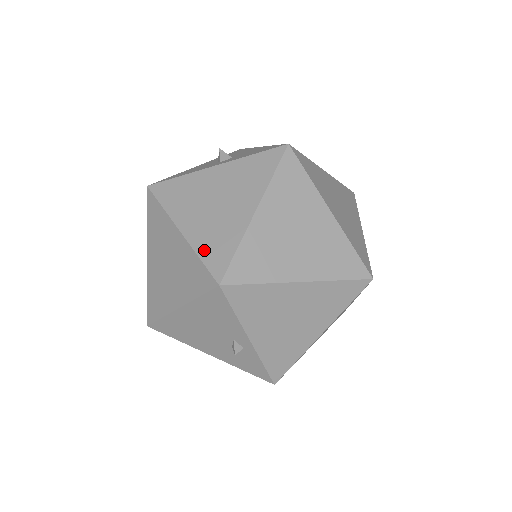
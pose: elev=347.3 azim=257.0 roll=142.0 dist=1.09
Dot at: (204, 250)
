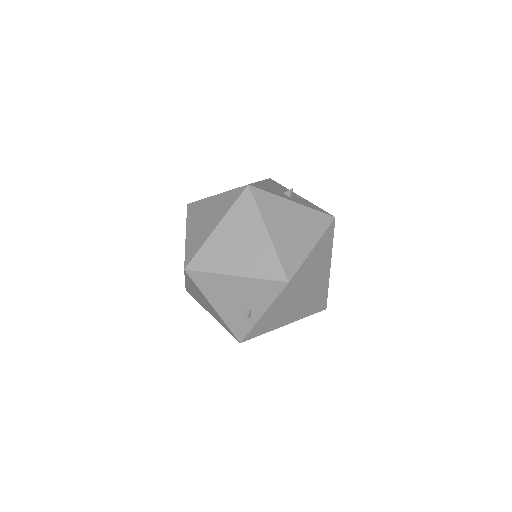
Dot at: (282, 255)
